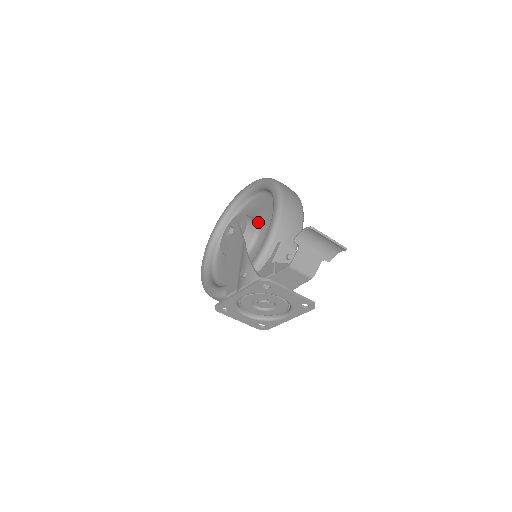
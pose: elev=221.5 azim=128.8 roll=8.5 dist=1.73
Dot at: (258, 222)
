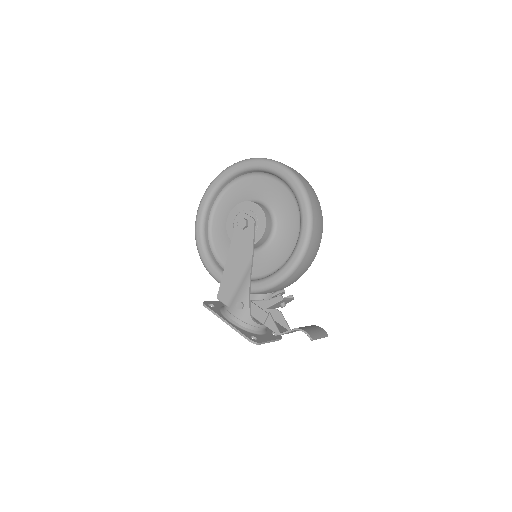
Dot at: (274, 229)
